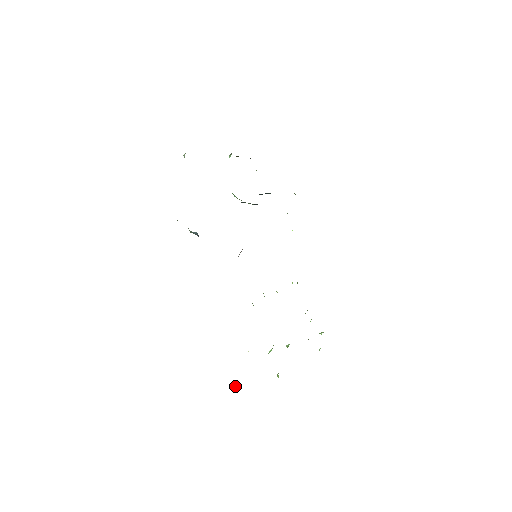
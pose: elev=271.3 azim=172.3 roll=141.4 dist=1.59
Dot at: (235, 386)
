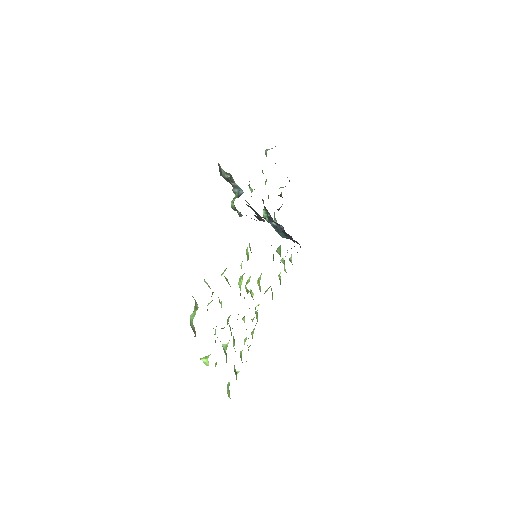
Dot at: (191, 315)
